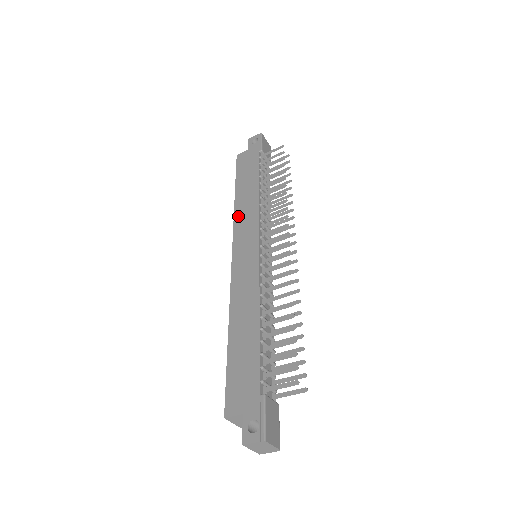
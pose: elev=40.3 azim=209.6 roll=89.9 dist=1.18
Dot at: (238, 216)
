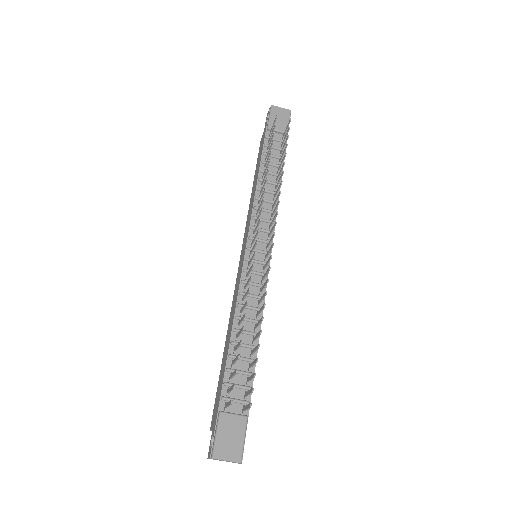
Dot at: (248, 215)
